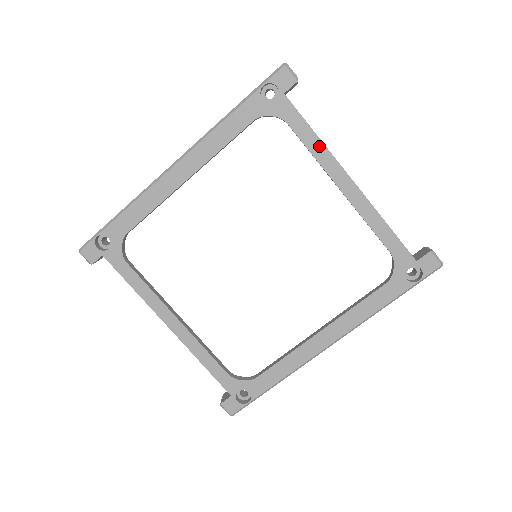
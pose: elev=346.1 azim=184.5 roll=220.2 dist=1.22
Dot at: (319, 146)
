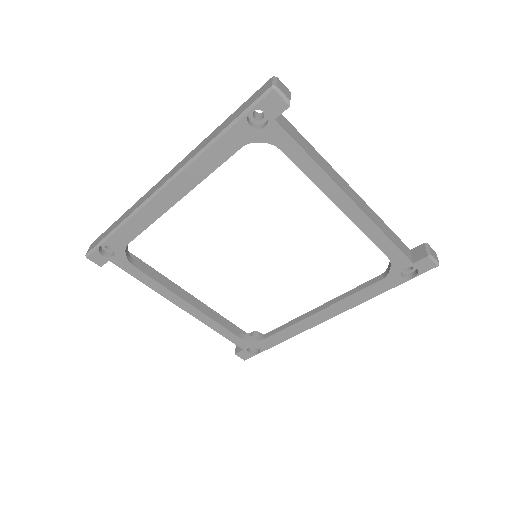
Dot at: (316, 170)
